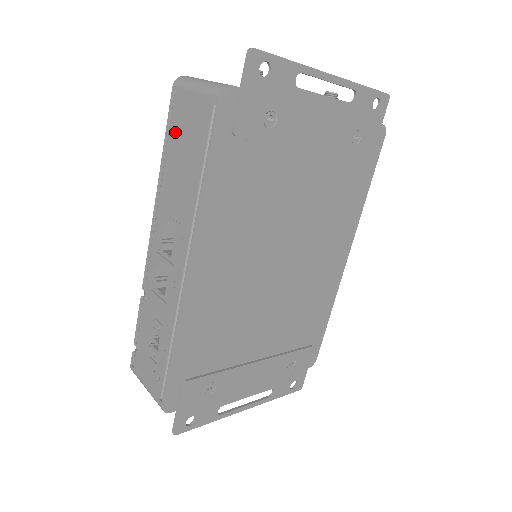
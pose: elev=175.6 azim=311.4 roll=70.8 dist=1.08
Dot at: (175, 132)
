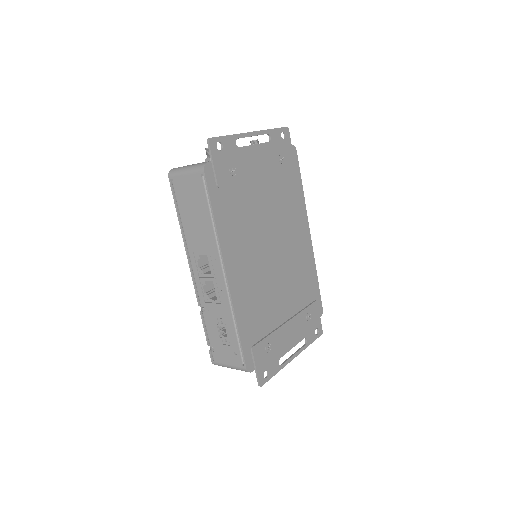
Dot at: (182, 202)
